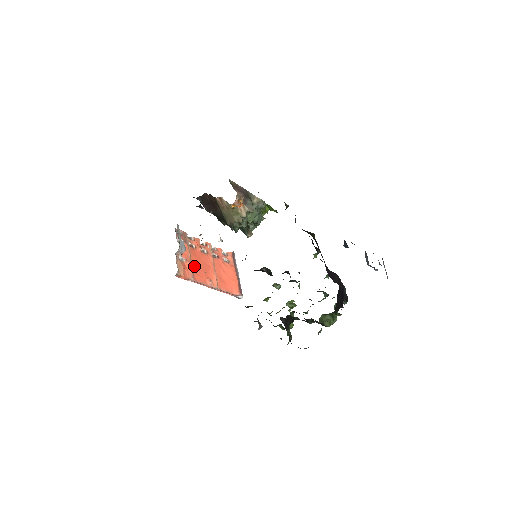
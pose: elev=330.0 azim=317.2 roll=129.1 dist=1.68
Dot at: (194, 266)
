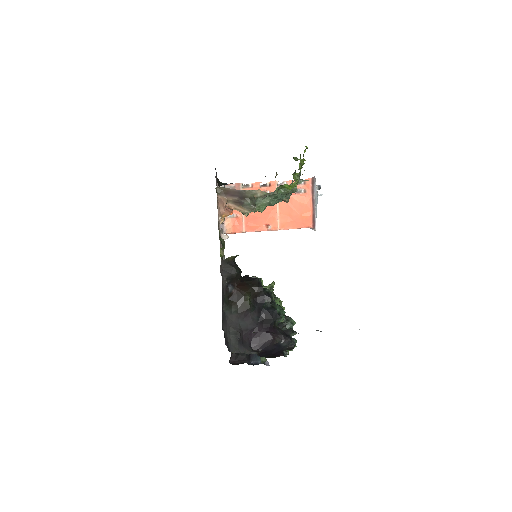
Dot at: (248, 217)
